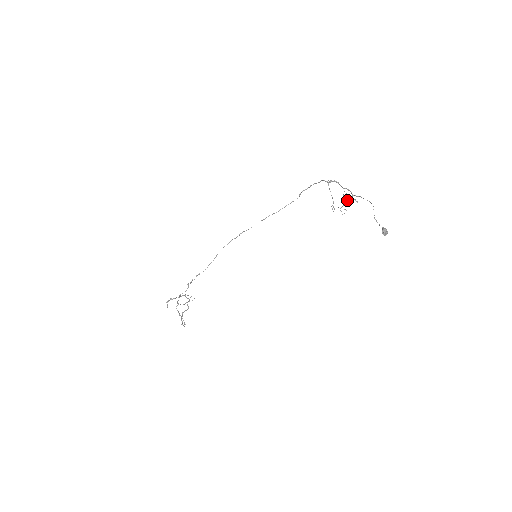
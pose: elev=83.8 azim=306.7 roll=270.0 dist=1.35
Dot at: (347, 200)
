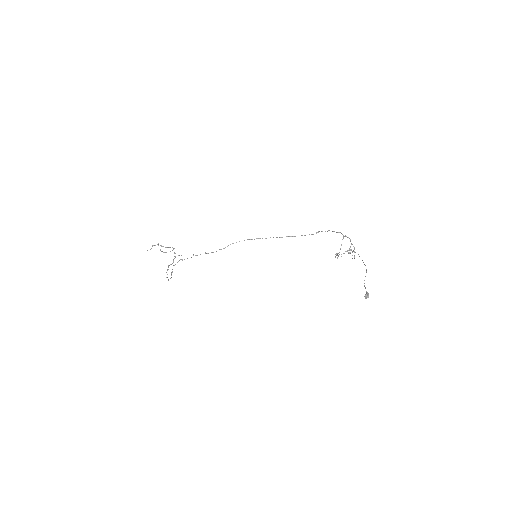
Dot at: occluded
